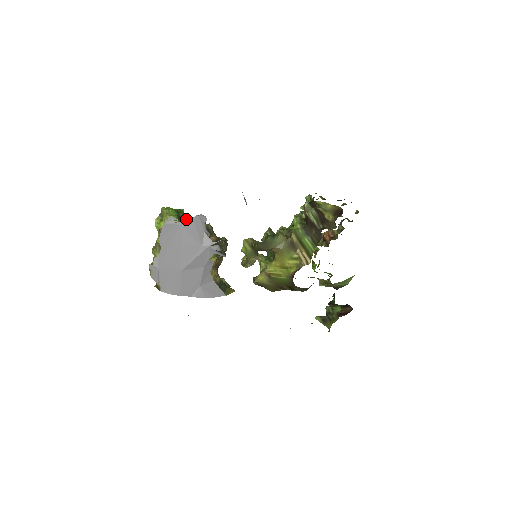
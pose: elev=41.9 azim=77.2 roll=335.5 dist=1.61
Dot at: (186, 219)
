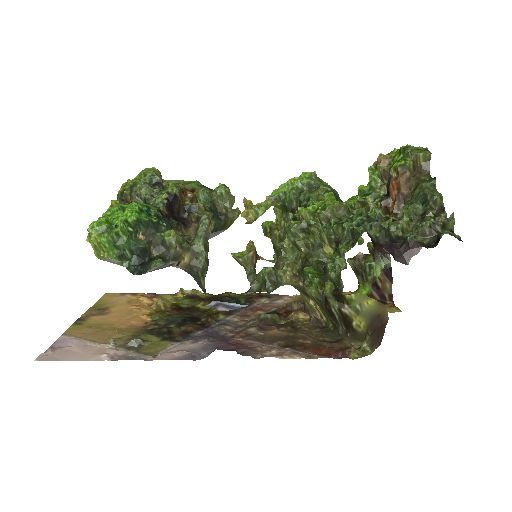
Dot at: occluded
